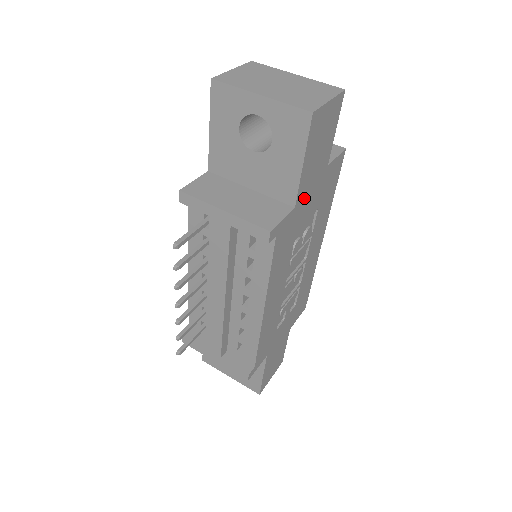
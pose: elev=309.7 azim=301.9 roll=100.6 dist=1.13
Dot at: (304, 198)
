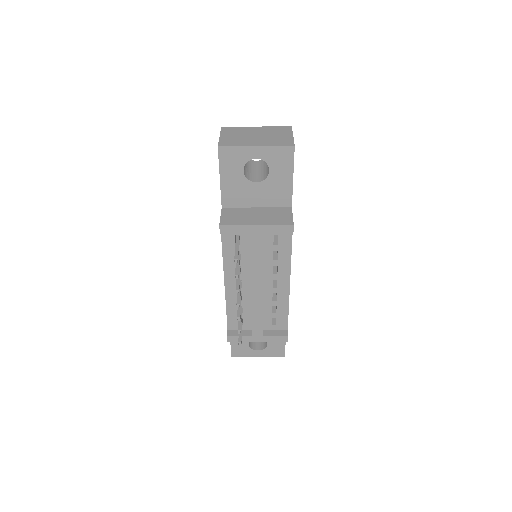
Dot at: occluded
